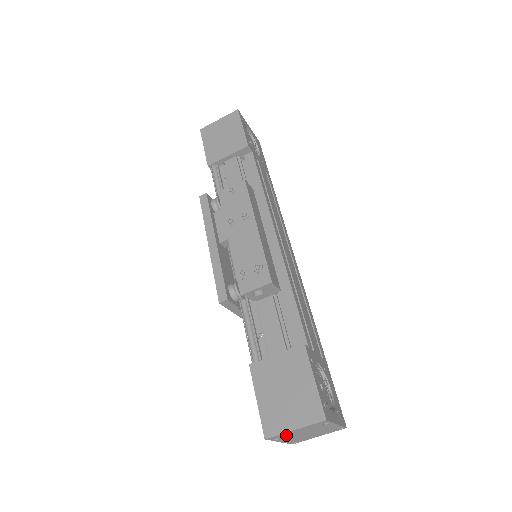
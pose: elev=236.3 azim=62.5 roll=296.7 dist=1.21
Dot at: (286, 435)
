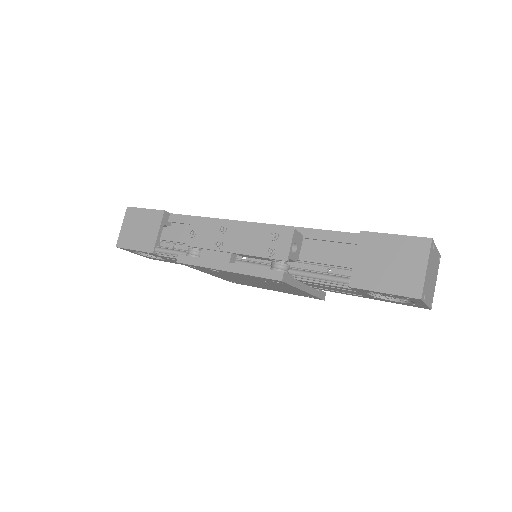
Dot at: (426, 285)
